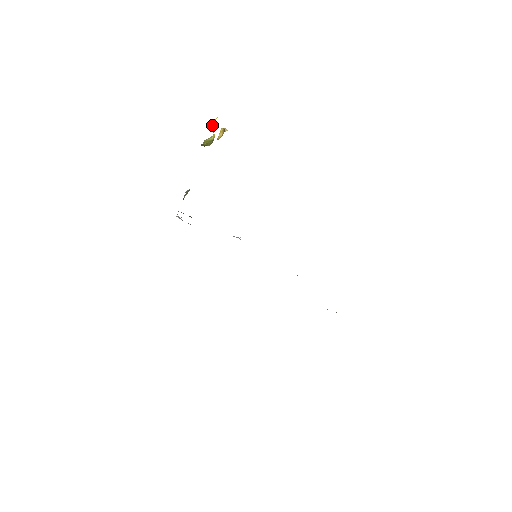
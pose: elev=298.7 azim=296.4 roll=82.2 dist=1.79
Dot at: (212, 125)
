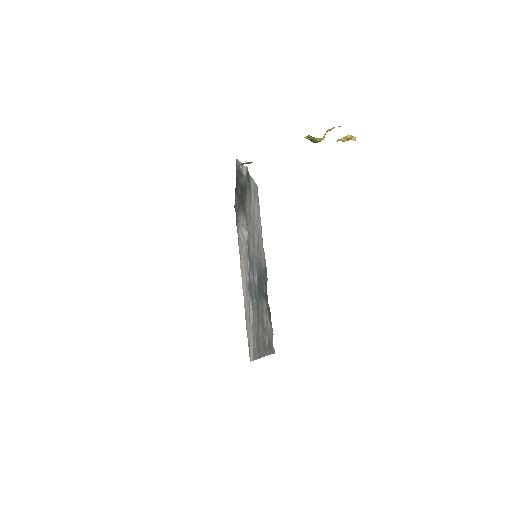
Dot at: (332, 128)
